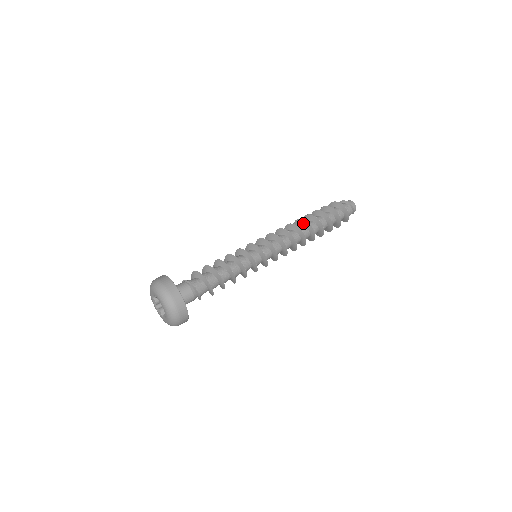
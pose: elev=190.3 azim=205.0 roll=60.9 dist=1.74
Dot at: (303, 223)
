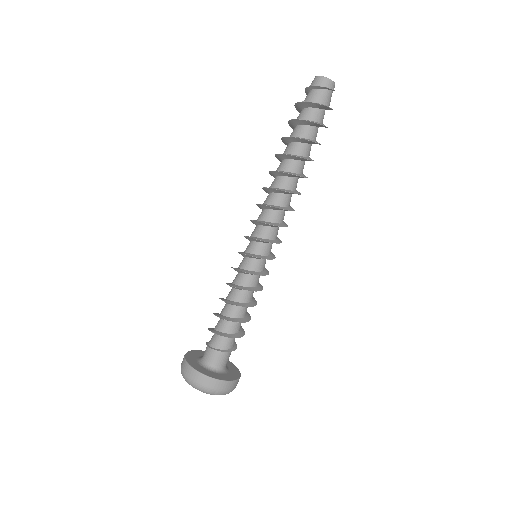
Dot at: (282, 174)
